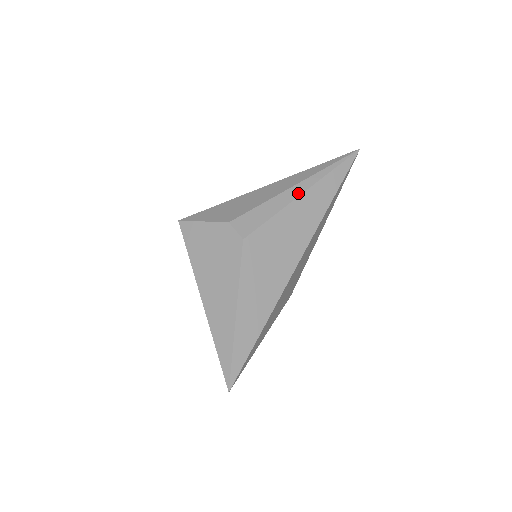
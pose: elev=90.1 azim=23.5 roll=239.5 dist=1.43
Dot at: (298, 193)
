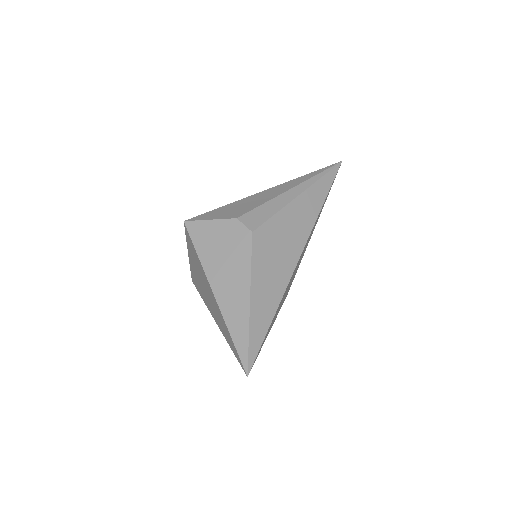
Dot at: (295, 195)
